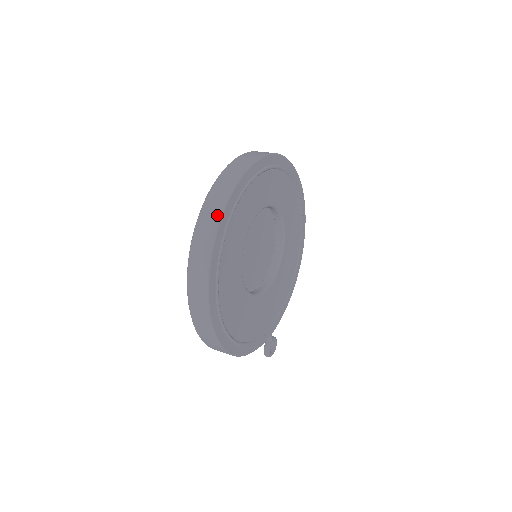
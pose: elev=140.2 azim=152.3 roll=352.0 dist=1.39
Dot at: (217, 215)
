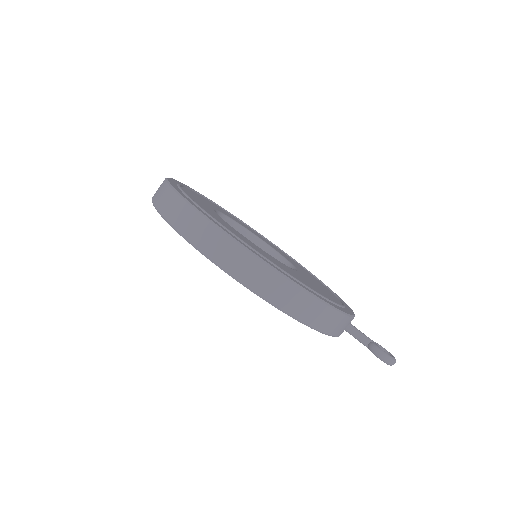
Dot at: (163, 182)
